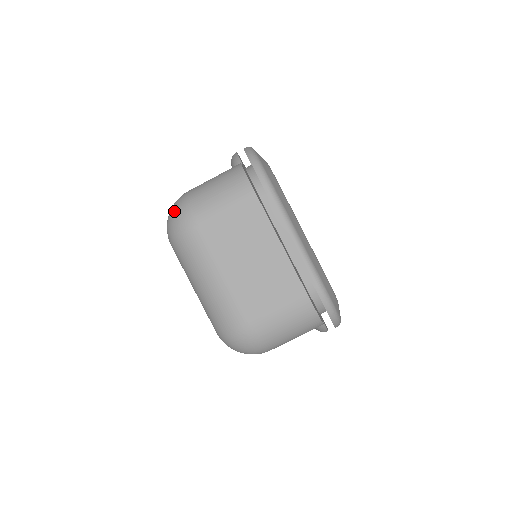
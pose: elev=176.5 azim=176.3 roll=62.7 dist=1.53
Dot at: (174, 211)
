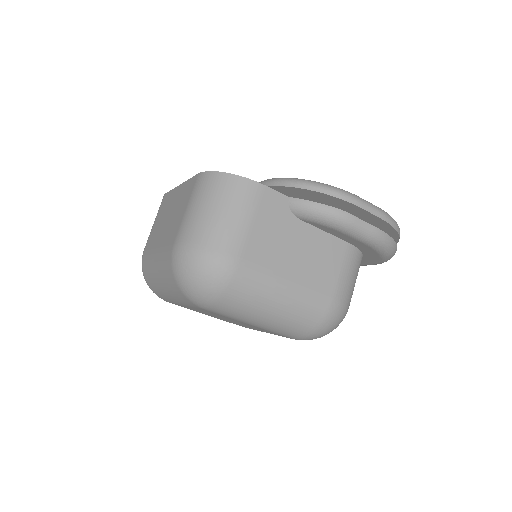
Dot at: occluded
